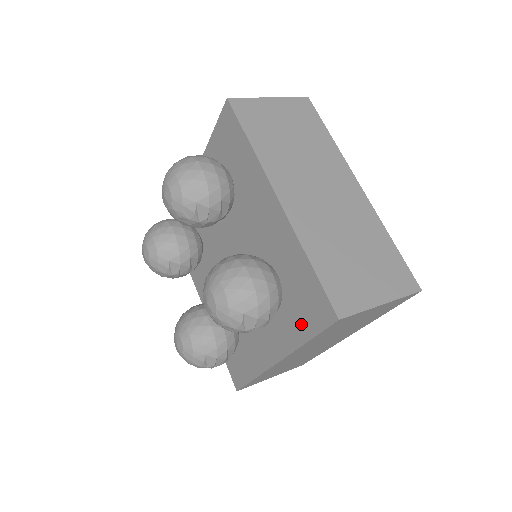
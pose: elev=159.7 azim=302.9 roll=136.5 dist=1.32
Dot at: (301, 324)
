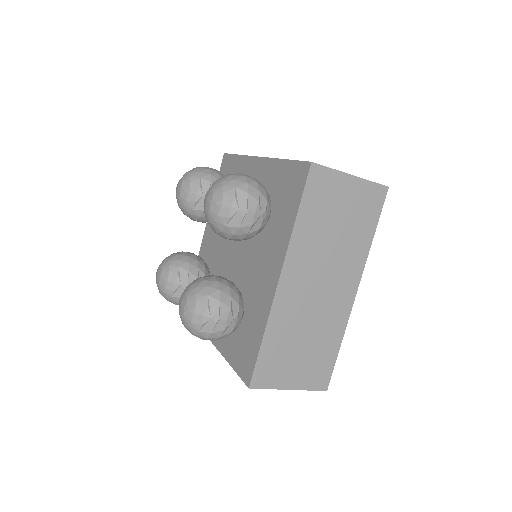
Dot at: (289, 210)
